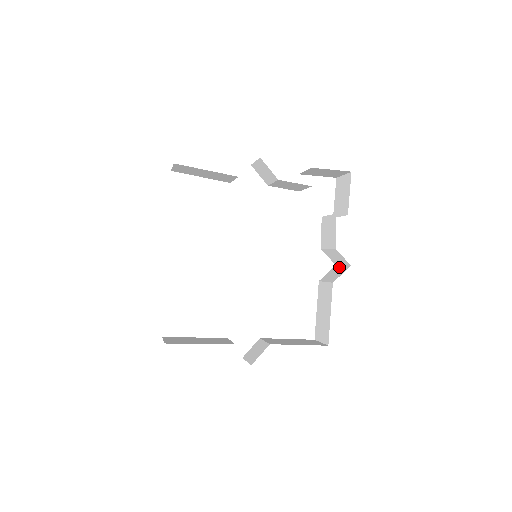
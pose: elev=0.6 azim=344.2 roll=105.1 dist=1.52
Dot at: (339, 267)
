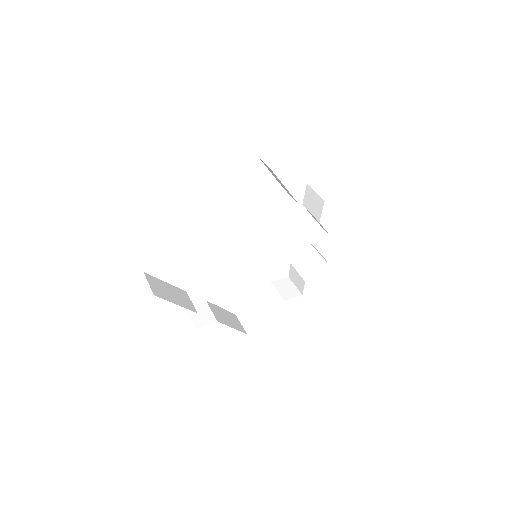
Dot at: (292, 284)
